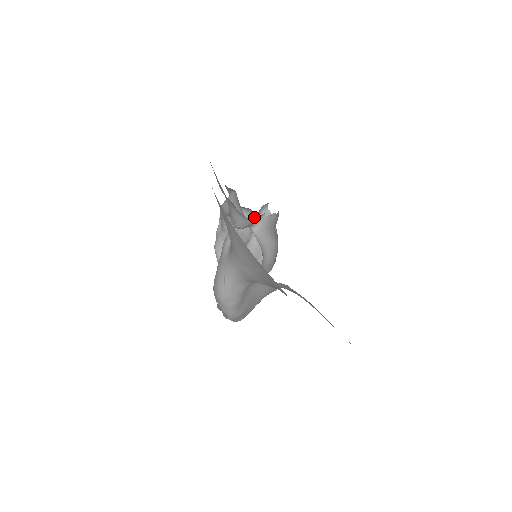
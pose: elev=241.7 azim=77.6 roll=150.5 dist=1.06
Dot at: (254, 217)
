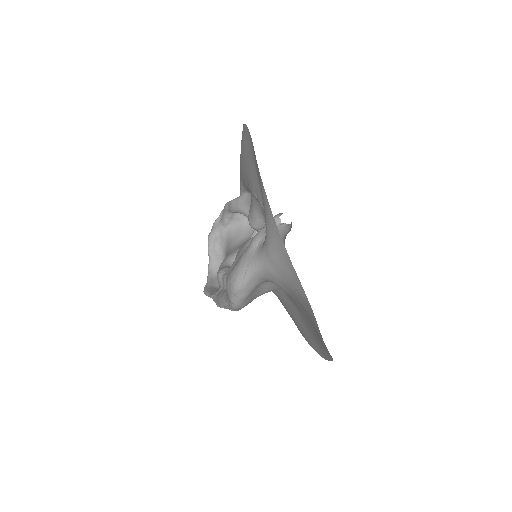
Dot at: occluded
